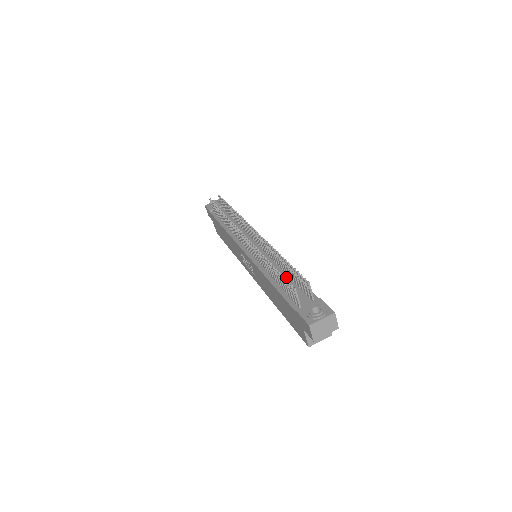
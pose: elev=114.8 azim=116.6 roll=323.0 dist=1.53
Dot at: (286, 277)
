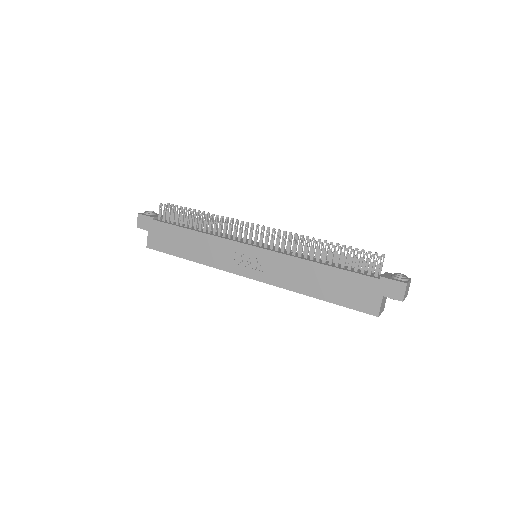
Dot at: occluded
